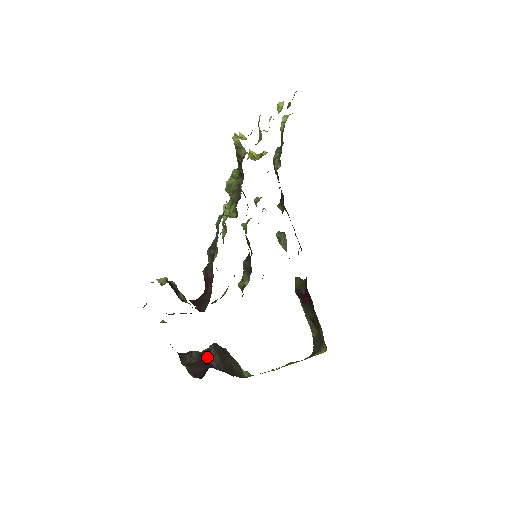
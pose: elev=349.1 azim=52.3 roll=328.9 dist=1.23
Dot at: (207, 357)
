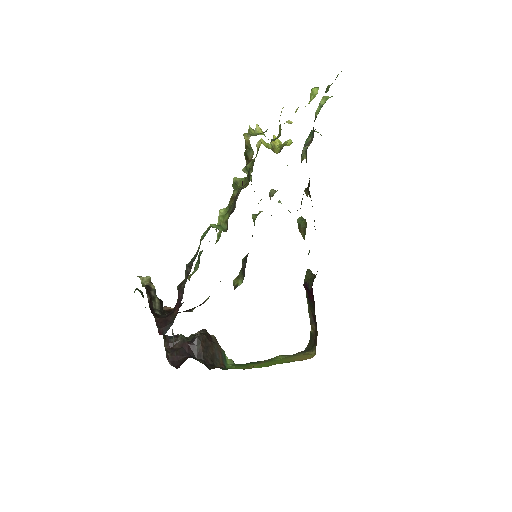
Dot at: (190, 345)
